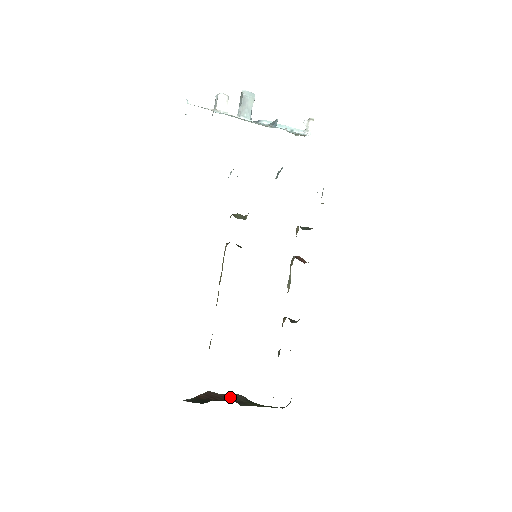
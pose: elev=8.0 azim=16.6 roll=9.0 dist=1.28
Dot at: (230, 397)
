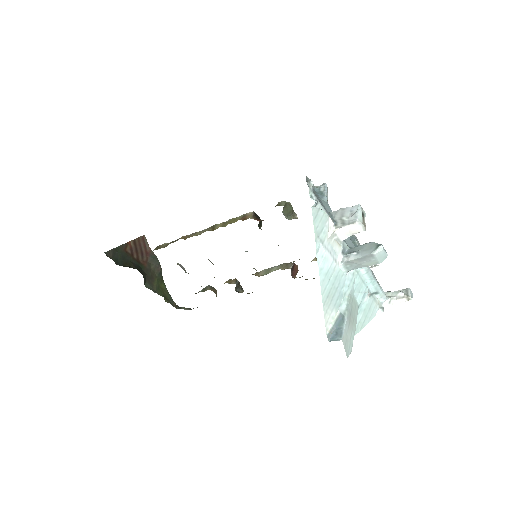
Dot at: (151, 261)
